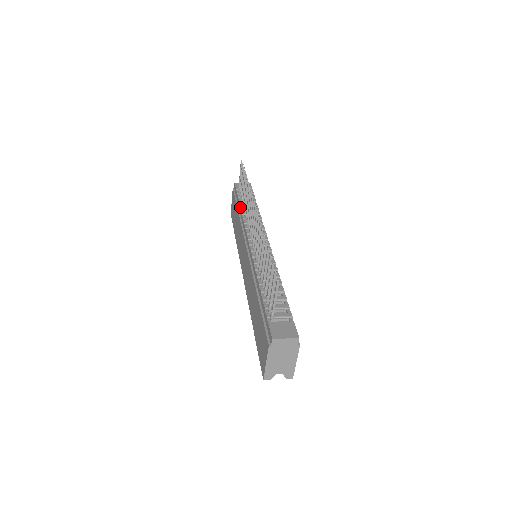
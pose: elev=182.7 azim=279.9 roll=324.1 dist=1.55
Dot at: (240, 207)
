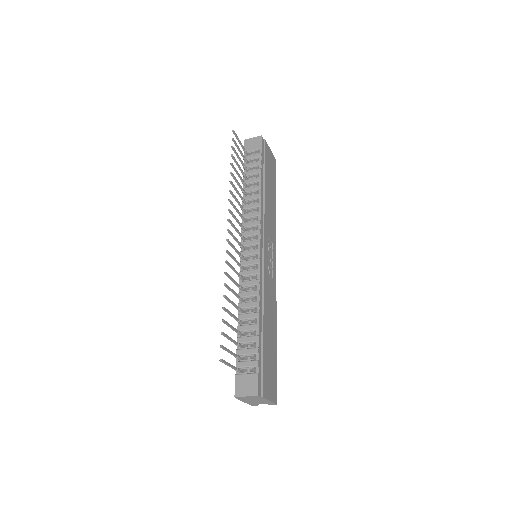
Dot at: occluded
